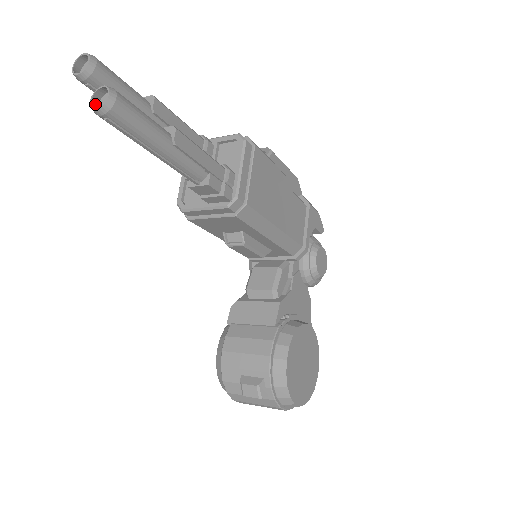
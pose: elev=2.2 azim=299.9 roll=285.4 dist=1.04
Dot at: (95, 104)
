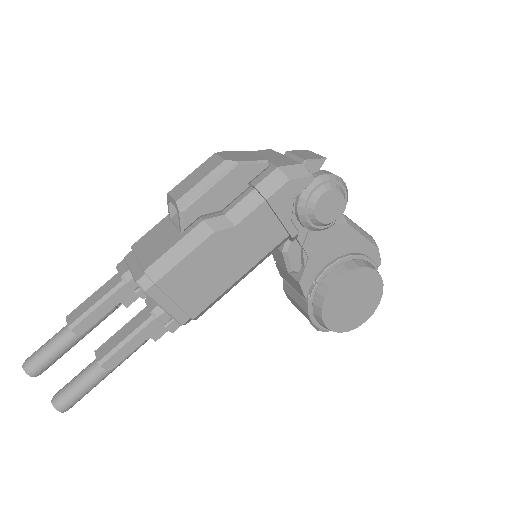
Dot at: occluded
